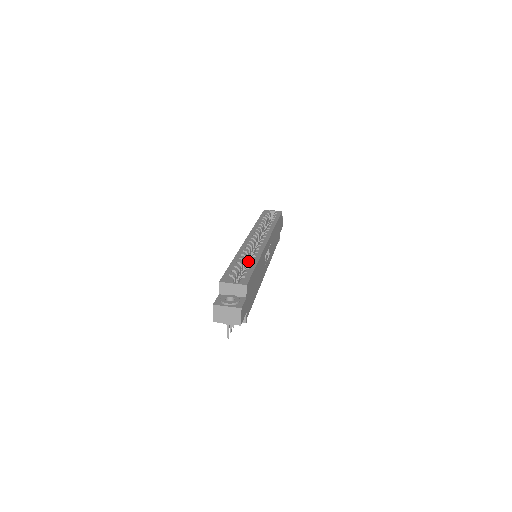
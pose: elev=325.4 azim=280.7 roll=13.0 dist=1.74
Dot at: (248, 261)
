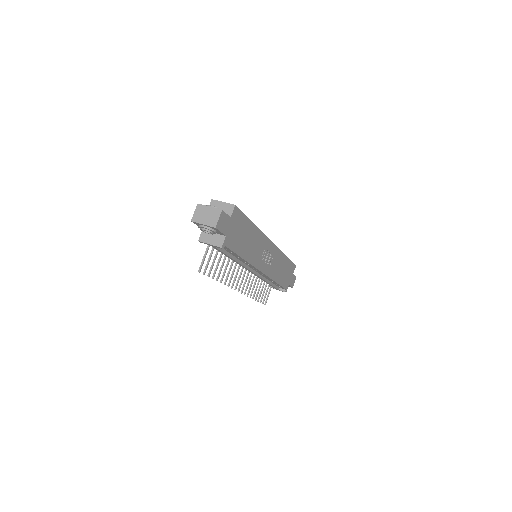
Dot at: occluded
